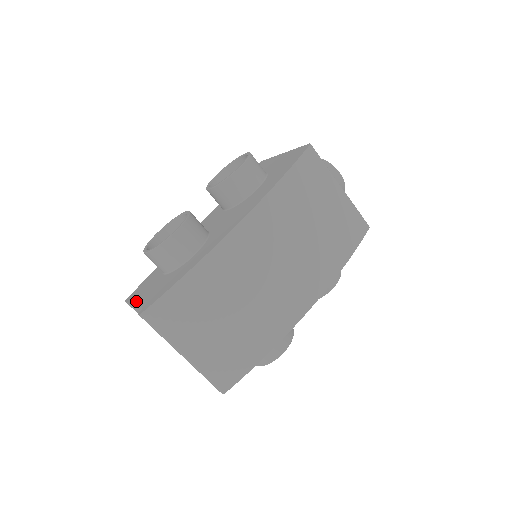
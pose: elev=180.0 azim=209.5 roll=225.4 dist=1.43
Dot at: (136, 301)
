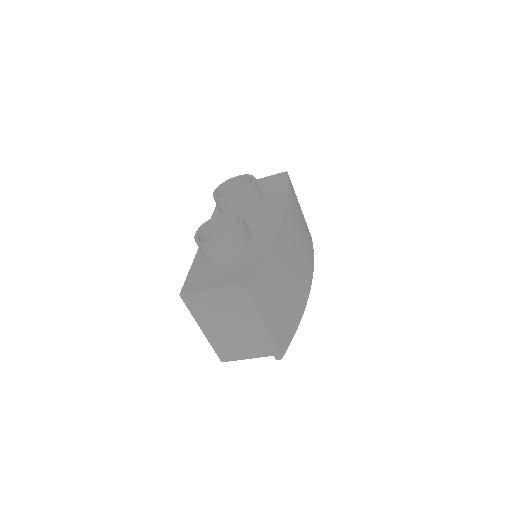
Dot at: (211, 286)
